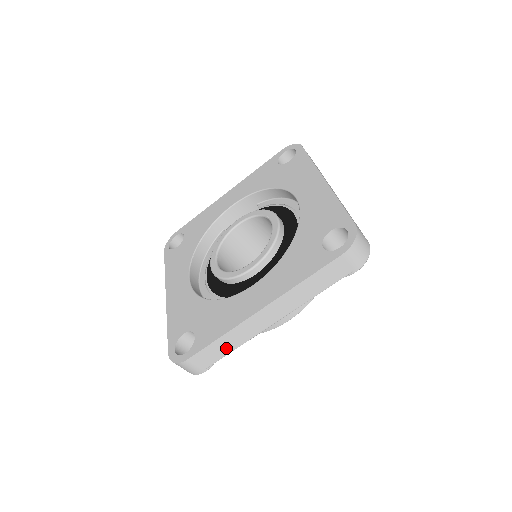
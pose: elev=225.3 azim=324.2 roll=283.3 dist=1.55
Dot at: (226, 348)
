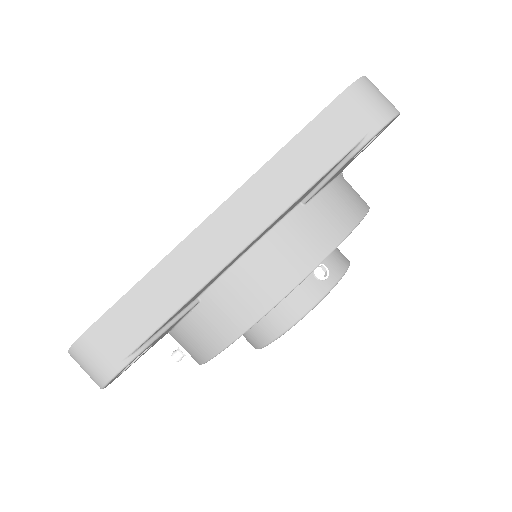
Dot at: (157, 307)
